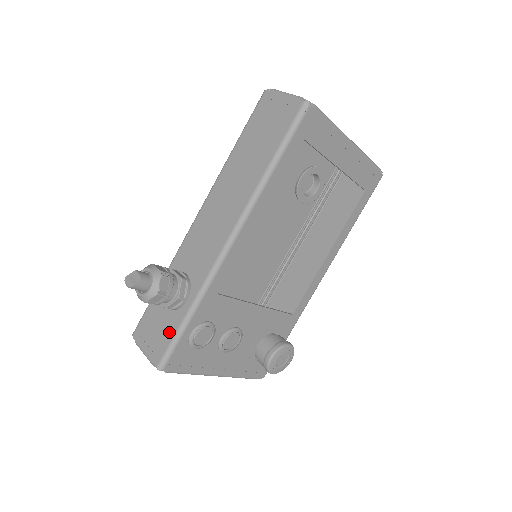
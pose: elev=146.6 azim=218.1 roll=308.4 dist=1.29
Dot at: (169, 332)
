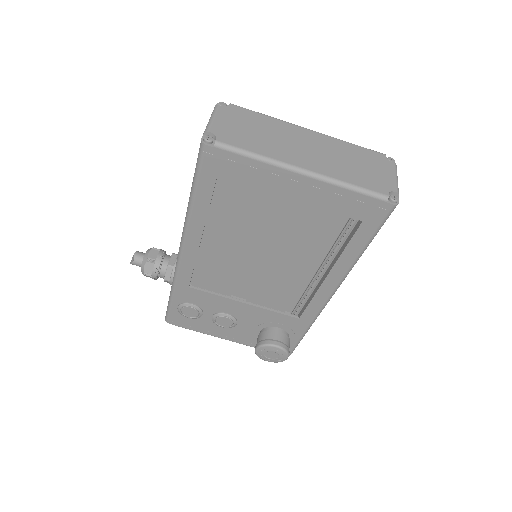
Dot at: occluded
